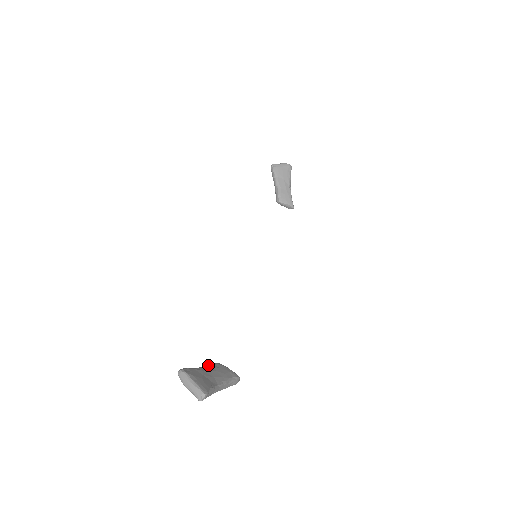
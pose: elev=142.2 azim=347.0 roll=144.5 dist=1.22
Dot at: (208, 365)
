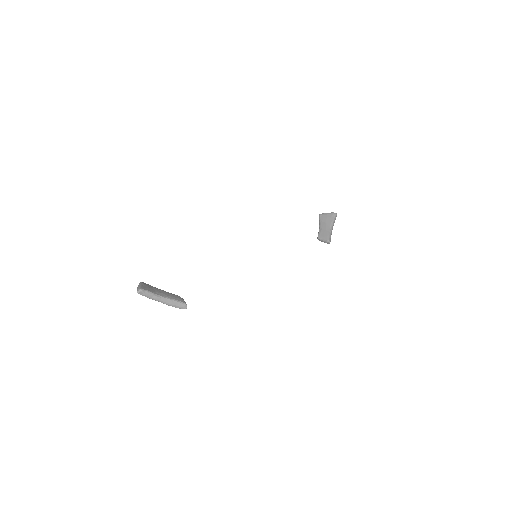
Dot at: (169, 293)
